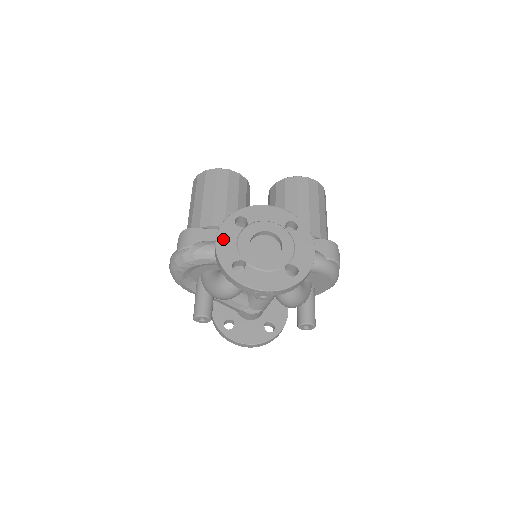
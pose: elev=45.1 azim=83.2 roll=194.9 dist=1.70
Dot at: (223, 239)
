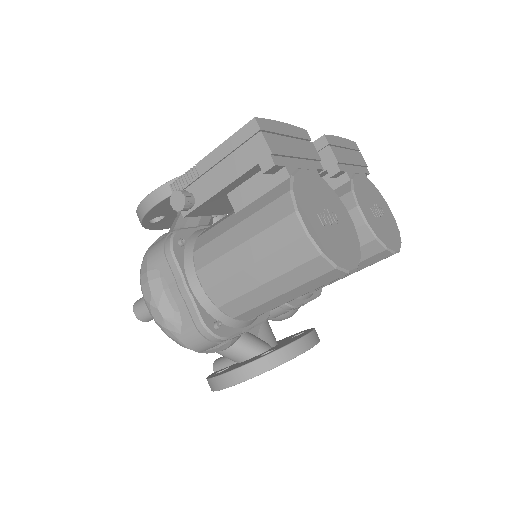
Dot at: occluded
